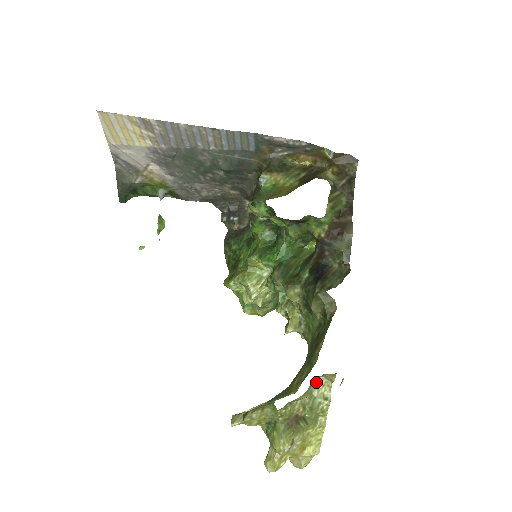
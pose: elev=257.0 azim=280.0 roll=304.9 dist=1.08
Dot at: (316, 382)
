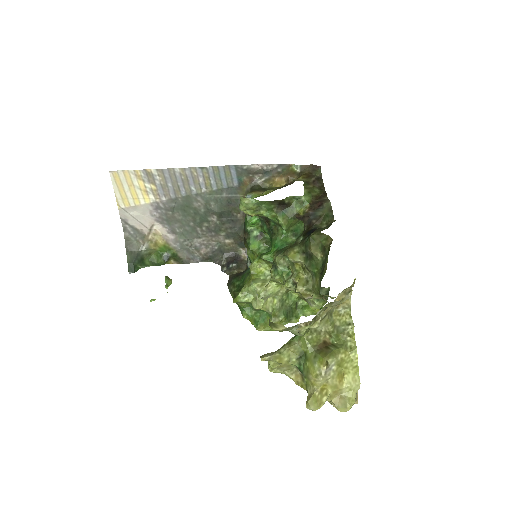
Dot at: (335, 314)
